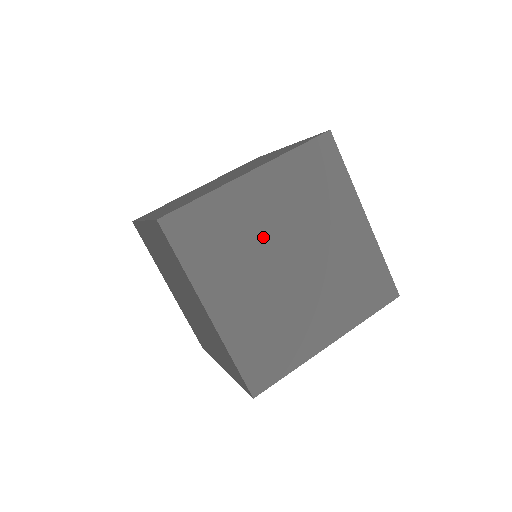
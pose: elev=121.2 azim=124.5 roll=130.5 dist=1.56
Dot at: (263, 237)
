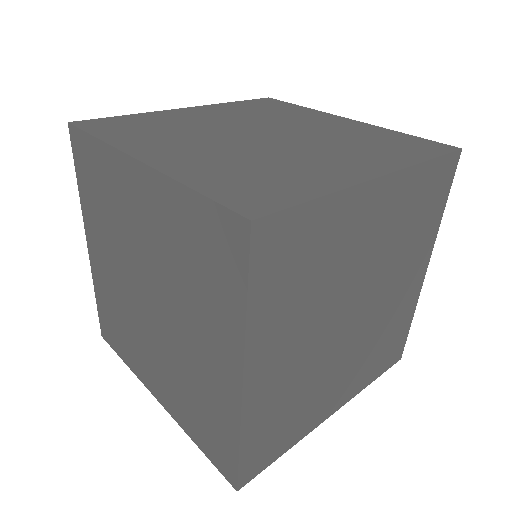
Dot at: (347, 277)
